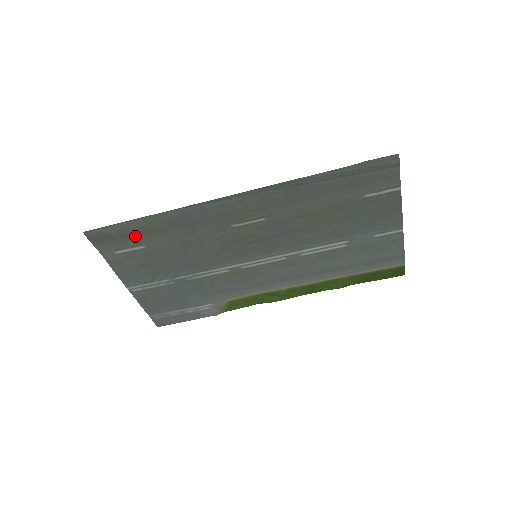
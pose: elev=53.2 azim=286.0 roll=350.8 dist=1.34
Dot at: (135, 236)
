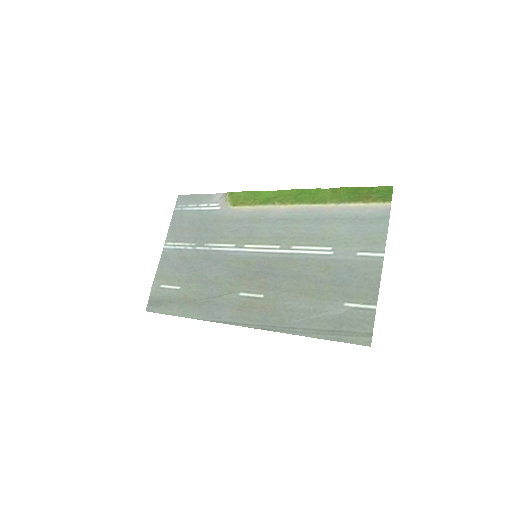
Dot at: (175, 300)
